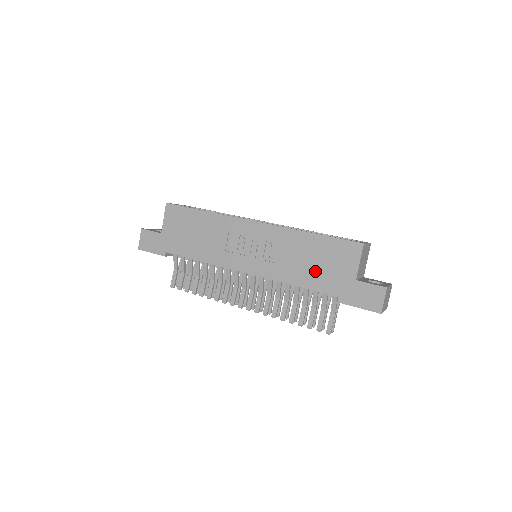
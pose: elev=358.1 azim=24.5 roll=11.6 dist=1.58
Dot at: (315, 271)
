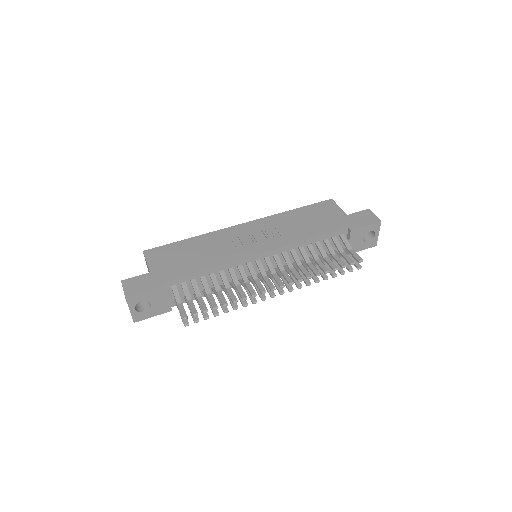
Dot at: (316, 224)
